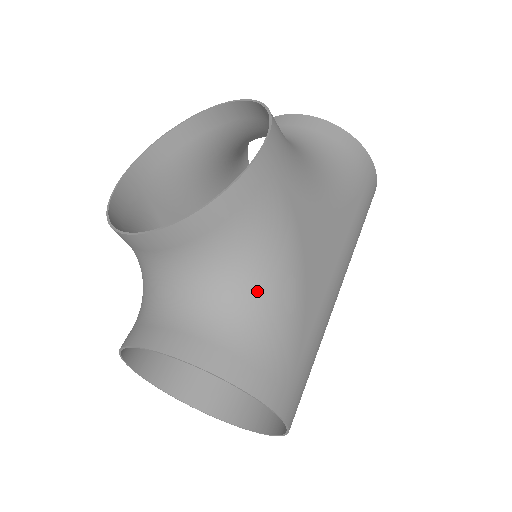
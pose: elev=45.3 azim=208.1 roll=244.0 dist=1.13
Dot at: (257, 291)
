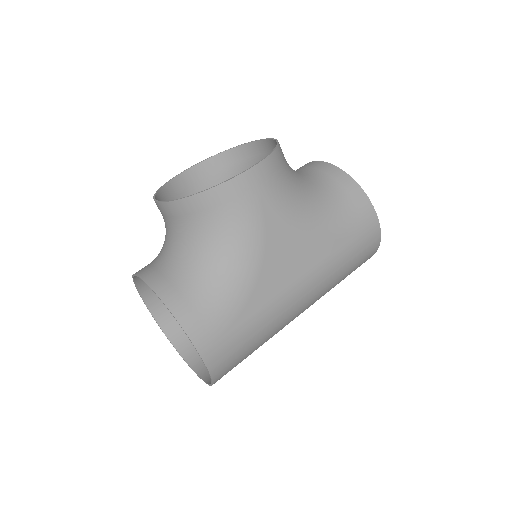
Dot at: (218, 265)
